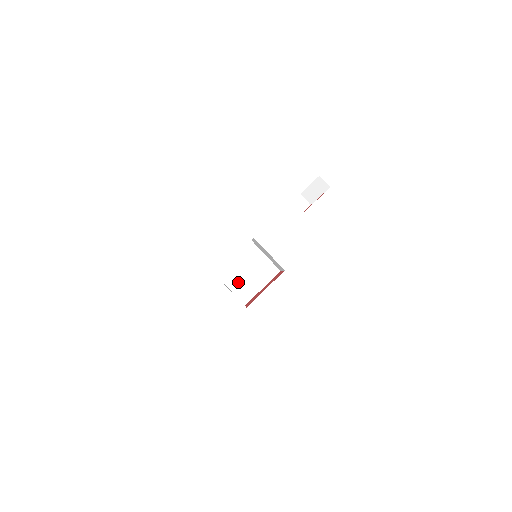
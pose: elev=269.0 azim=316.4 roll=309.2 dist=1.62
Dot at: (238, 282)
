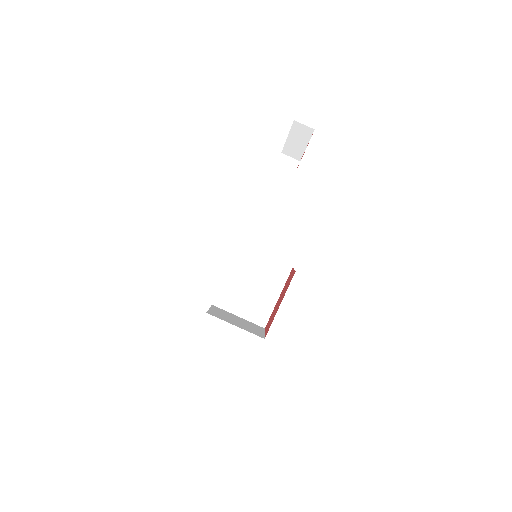
Dot at: (244, 303)
